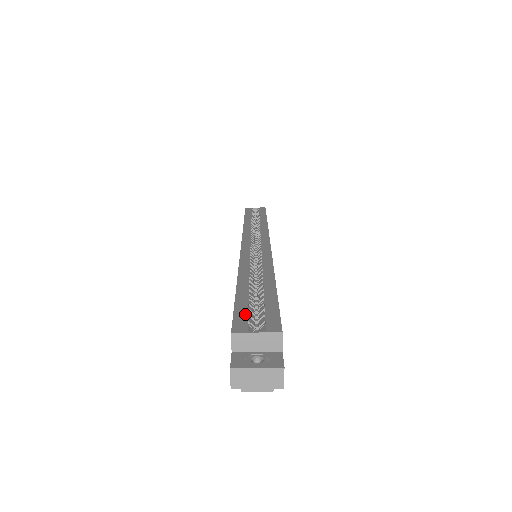
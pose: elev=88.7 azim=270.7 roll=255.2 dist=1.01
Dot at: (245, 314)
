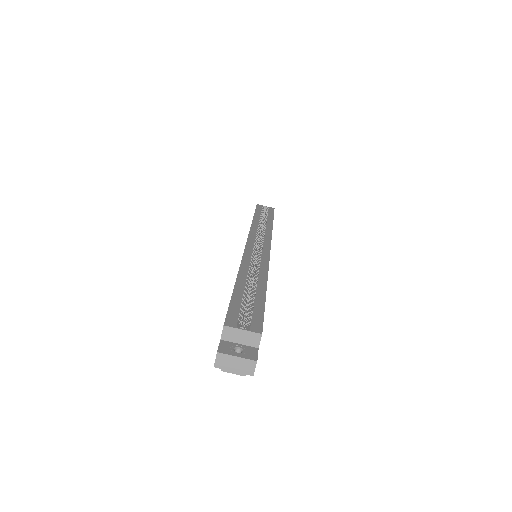
Dot at: (237, 312)
